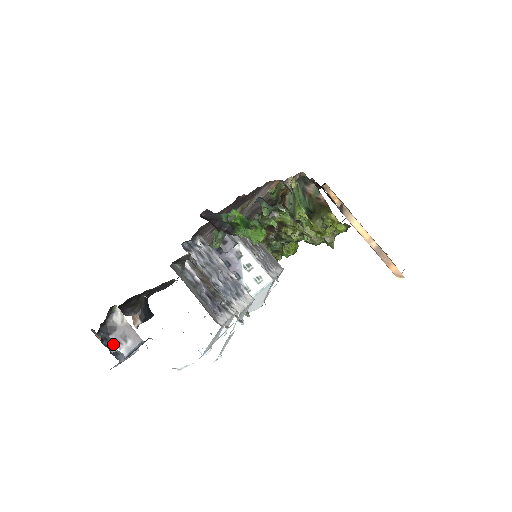
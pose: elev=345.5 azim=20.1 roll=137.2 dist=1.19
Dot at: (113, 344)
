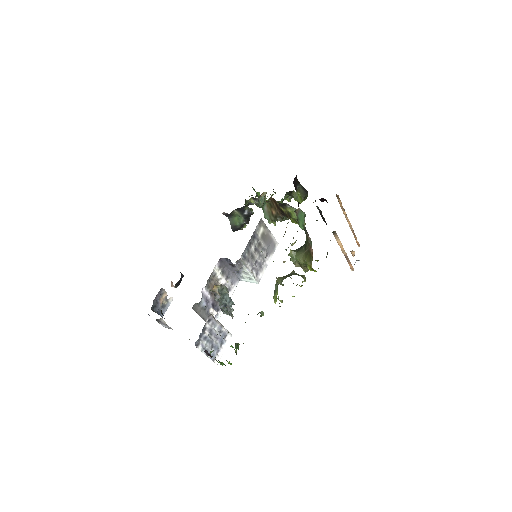
Dot at: (159, 323)
